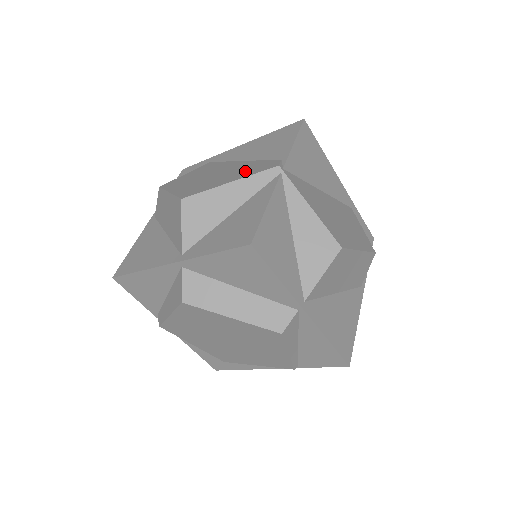
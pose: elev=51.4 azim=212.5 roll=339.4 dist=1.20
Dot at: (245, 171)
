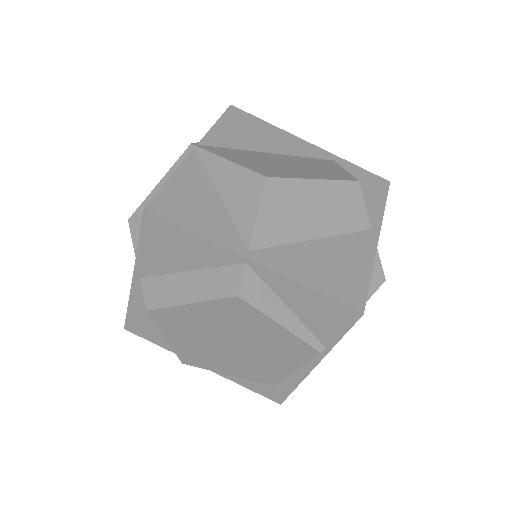
Dot at: occluded
